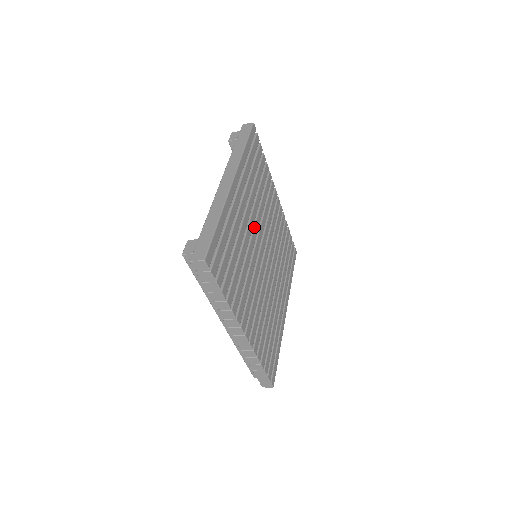
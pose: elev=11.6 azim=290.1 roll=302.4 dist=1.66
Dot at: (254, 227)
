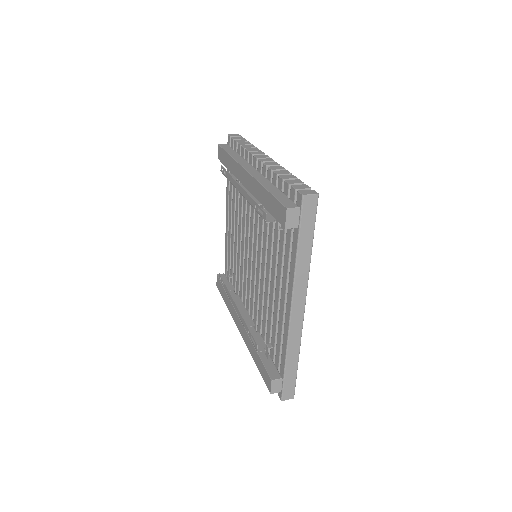
Dot at: occluded
